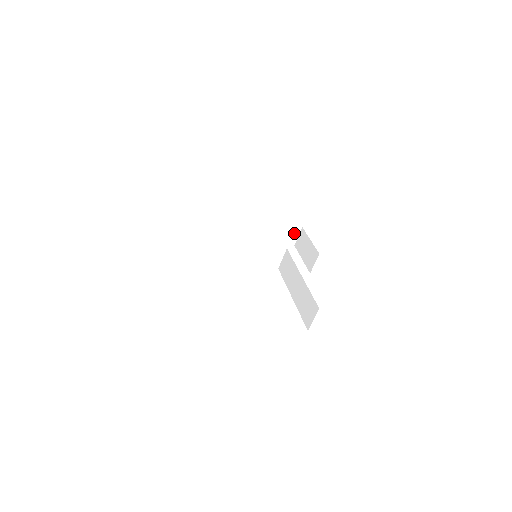
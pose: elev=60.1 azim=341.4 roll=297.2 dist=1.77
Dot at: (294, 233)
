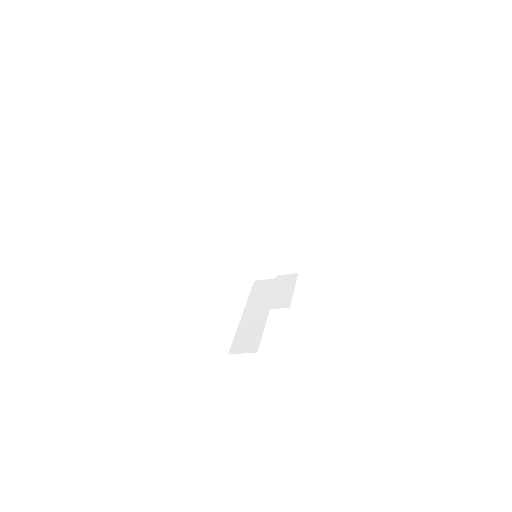
Dot at: (288, 269)
